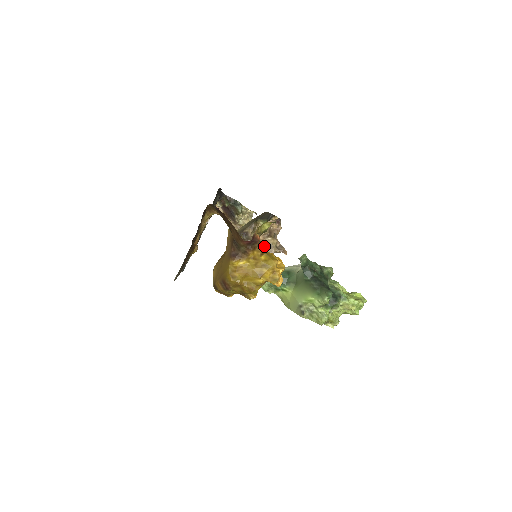
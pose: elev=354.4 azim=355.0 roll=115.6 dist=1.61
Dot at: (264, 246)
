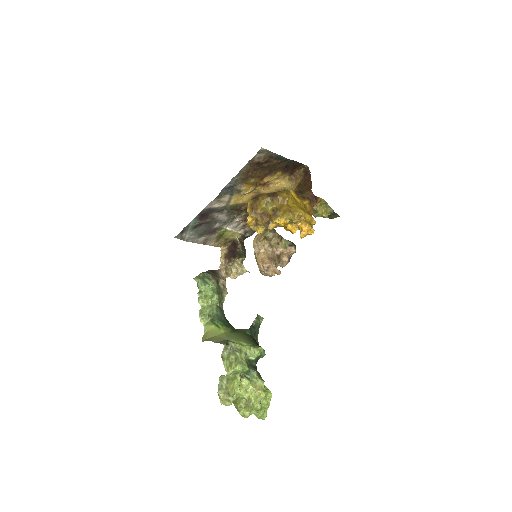
Dot at: occluded
